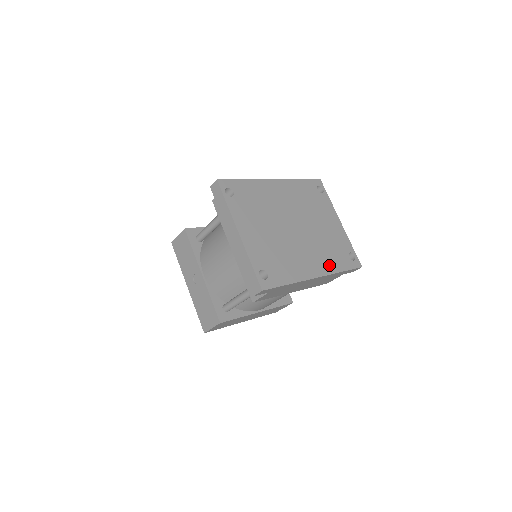
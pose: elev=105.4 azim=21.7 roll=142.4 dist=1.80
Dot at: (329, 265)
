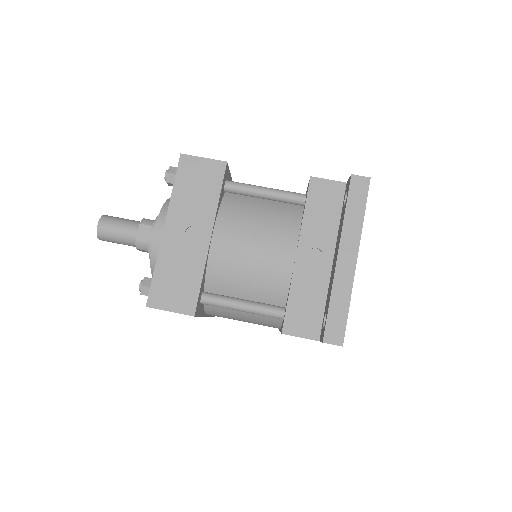
Dot at: occluded
